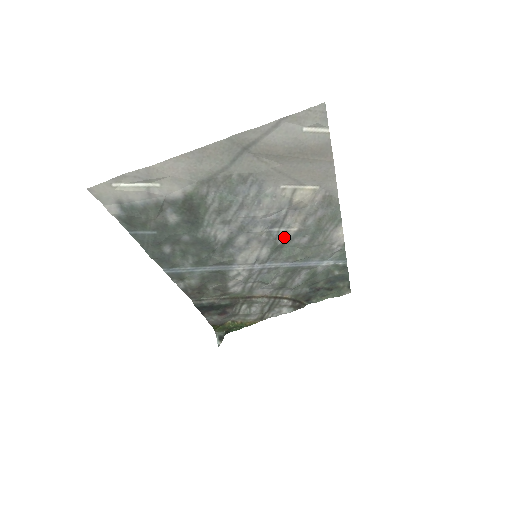
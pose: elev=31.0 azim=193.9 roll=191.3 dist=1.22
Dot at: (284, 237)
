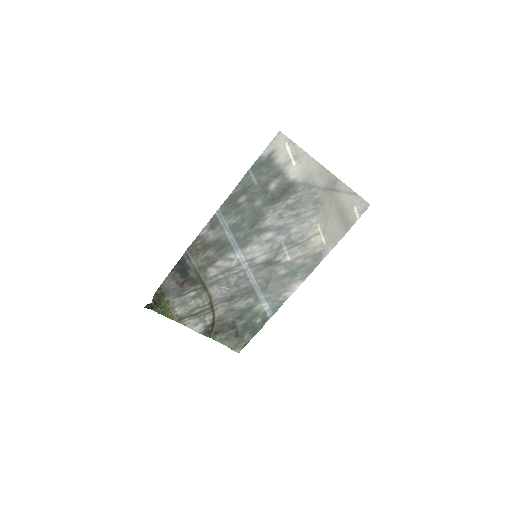
Dot at: (279, 259)
